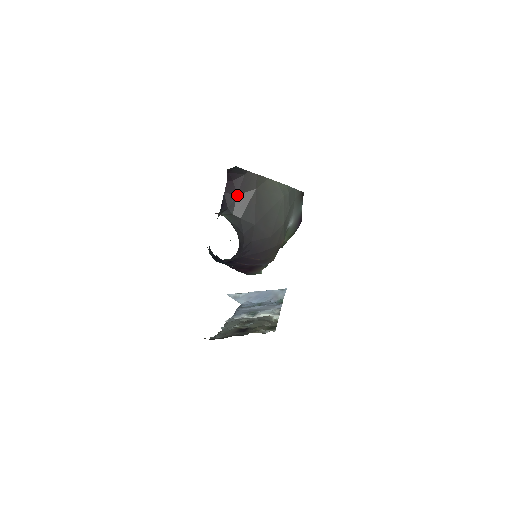
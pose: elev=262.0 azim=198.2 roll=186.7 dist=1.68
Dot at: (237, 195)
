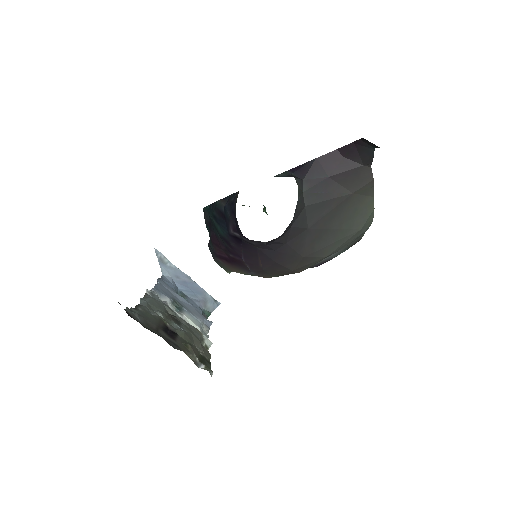
Dot at: (328, 177)
